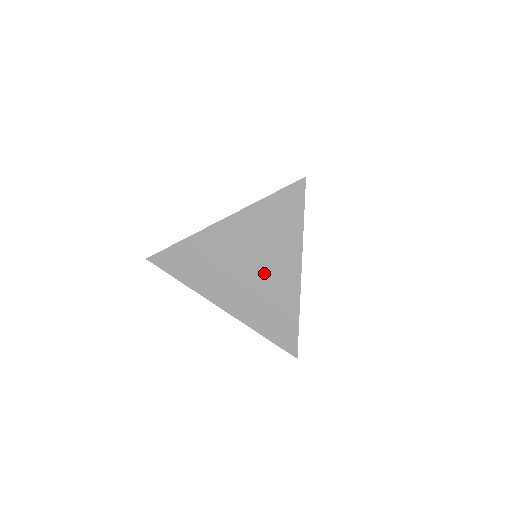
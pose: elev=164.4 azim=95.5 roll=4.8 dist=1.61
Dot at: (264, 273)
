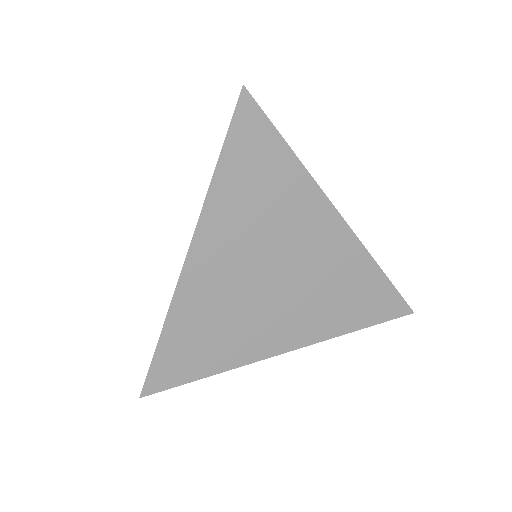
Dot at: (298, 260)
